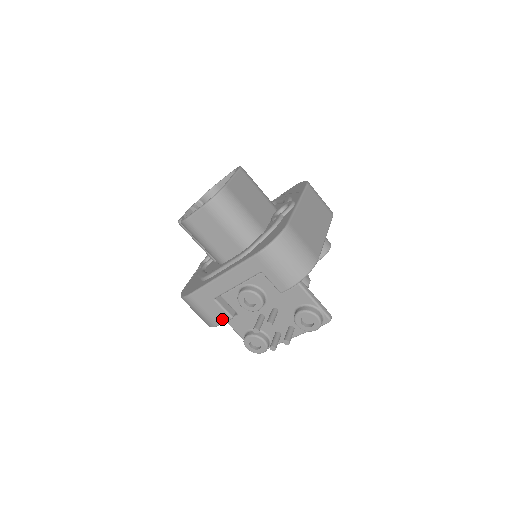
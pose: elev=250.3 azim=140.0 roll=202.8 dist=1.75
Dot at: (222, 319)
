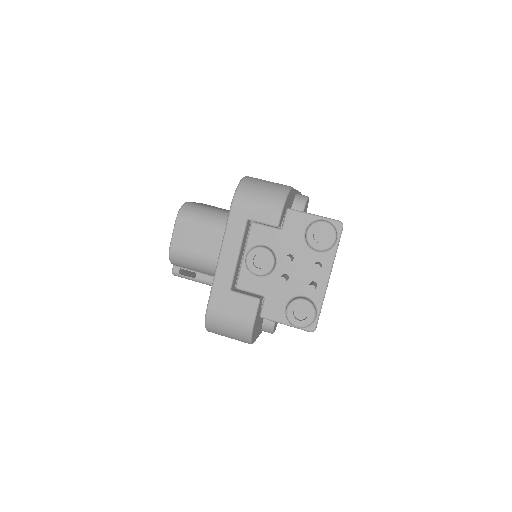
Dot at: (251, 310)
